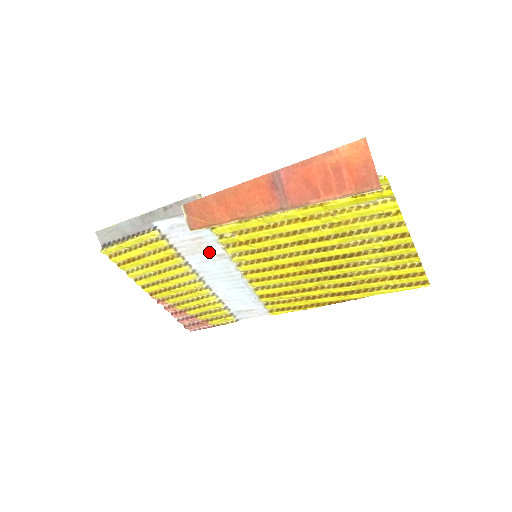
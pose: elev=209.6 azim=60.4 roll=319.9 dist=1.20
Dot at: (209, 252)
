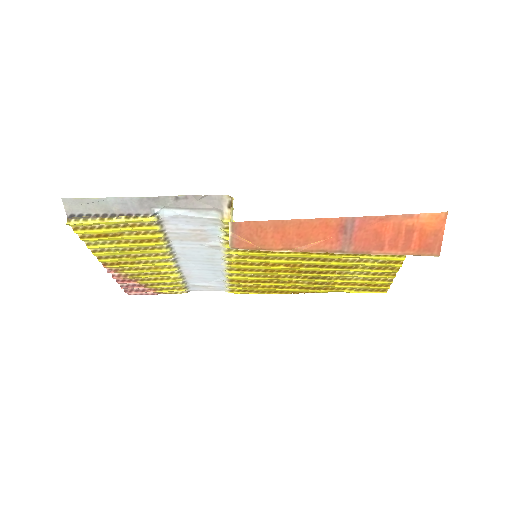
Dot at: (202, 242)
